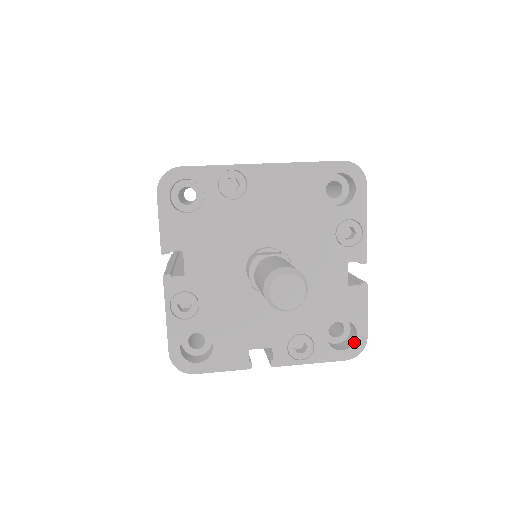
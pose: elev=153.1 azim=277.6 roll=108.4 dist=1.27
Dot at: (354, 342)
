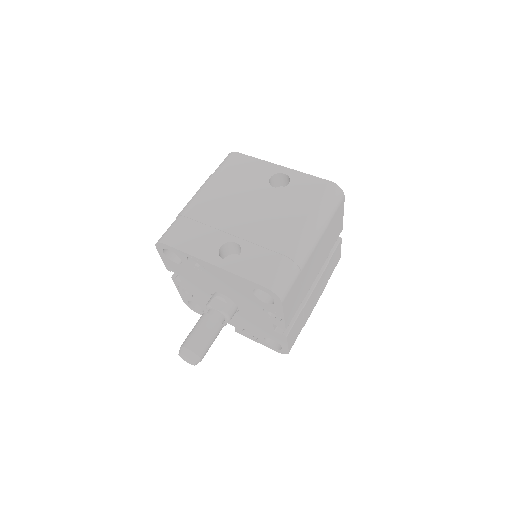
Dot at: (281, 349)
